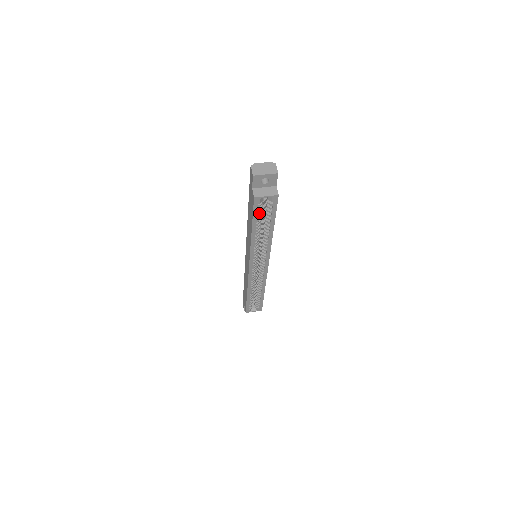
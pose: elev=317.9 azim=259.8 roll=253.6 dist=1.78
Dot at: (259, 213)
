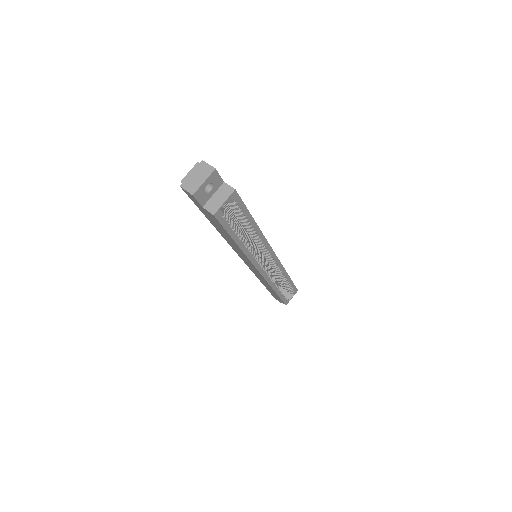
Dot at: (230, 223)
